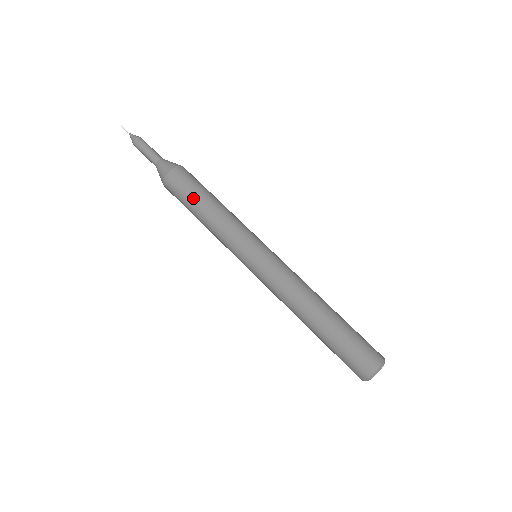
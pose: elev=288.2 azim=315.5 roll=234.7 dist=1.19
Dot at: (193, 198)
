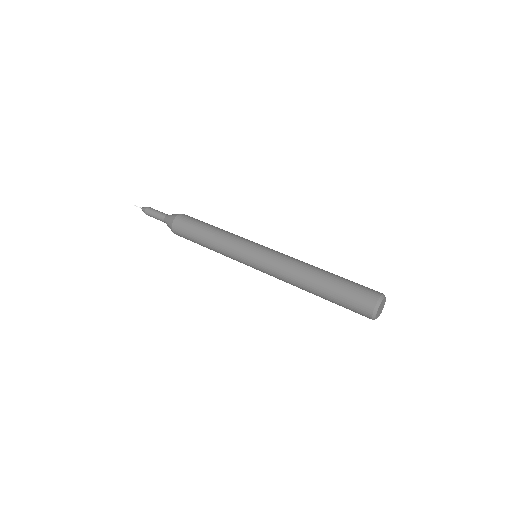
Dot at: (197, 229)
